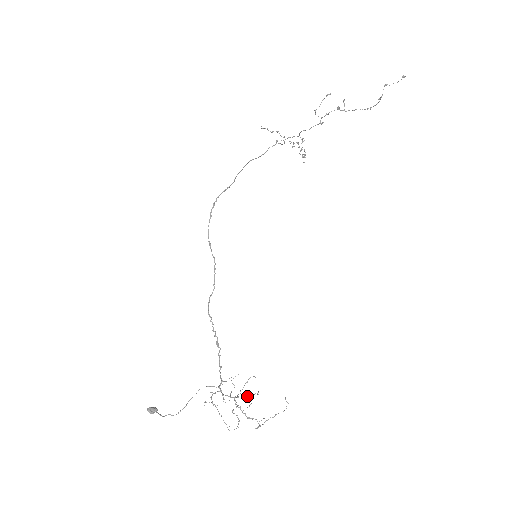
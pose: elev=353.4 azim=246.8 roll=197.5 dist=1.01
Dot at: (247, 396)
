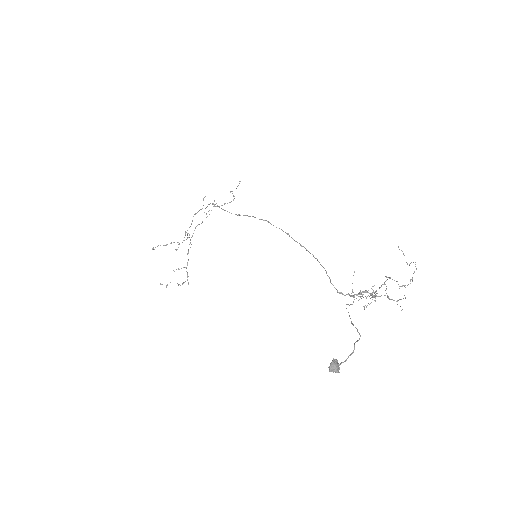
Dot at: (375, 295)
